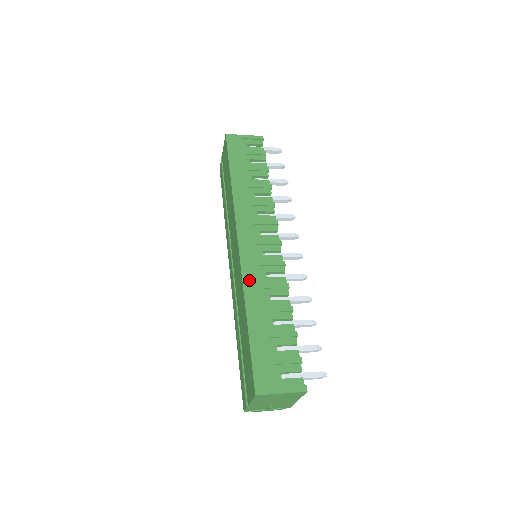
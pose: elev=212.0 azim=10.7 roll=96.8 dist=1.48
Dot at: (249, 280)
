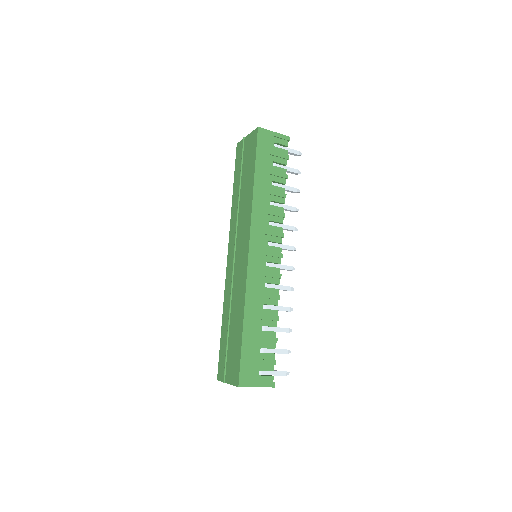
Dot at: (251, 289)
